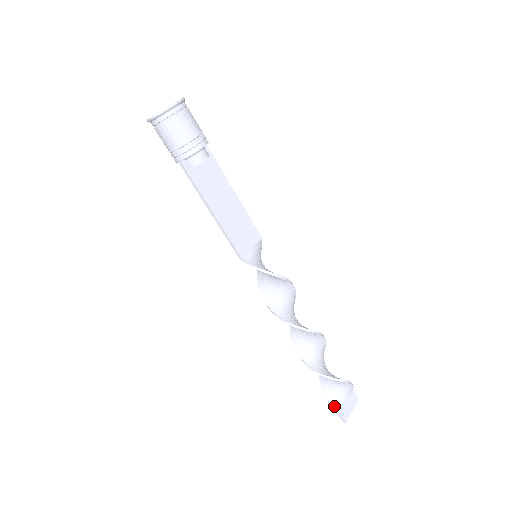
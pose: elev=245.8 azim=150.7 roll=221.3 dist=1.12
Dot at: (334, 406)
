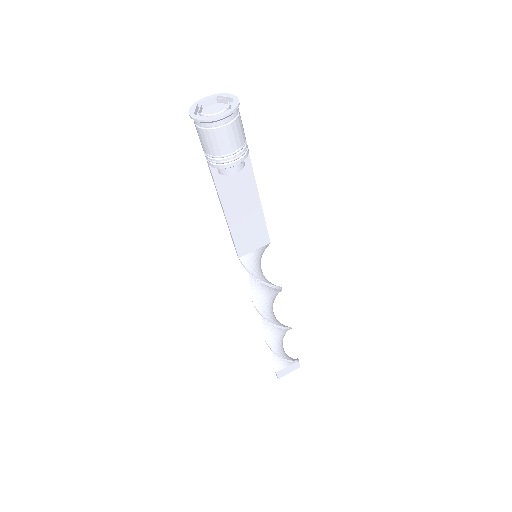
Dot at: (275, 366)
